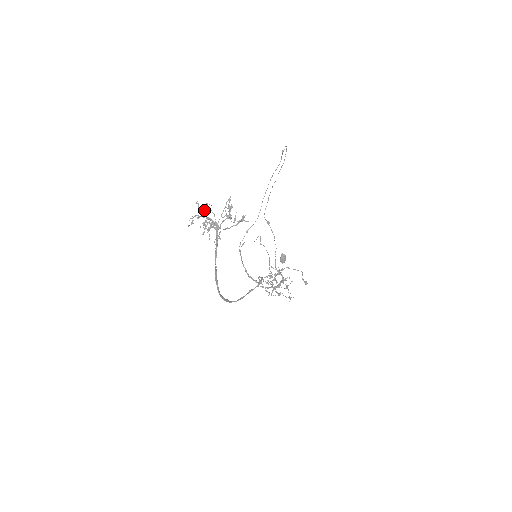
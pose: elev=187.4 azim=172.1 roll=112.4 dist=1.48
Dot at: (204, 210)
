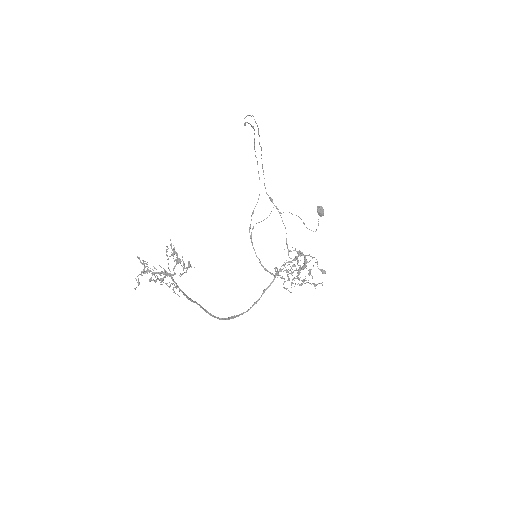
Dot at: occluded
